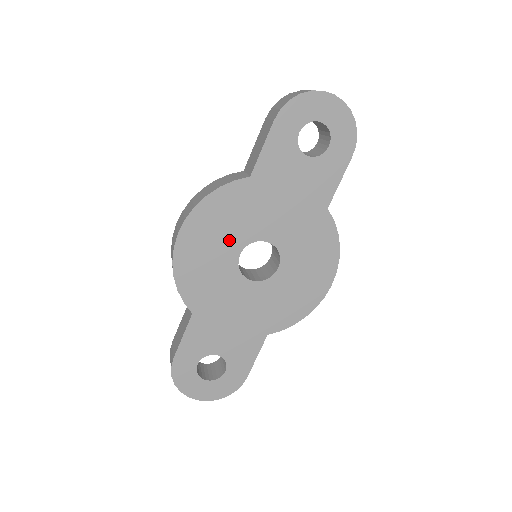
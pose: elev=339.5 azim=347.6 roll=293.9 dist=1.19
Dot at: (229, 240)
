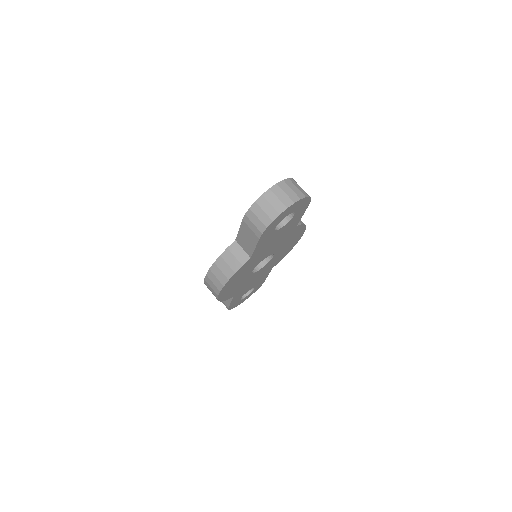
Dot at: (245, 275)
